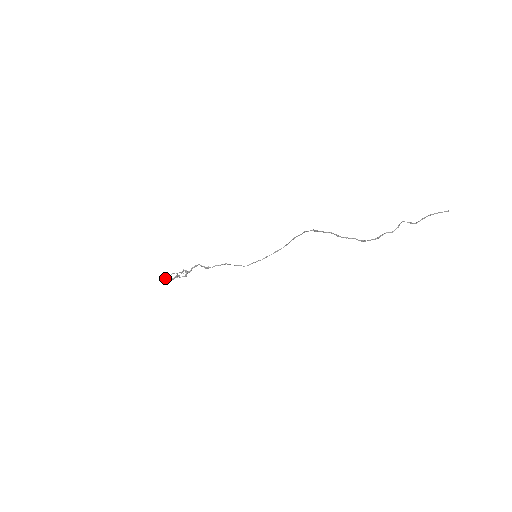
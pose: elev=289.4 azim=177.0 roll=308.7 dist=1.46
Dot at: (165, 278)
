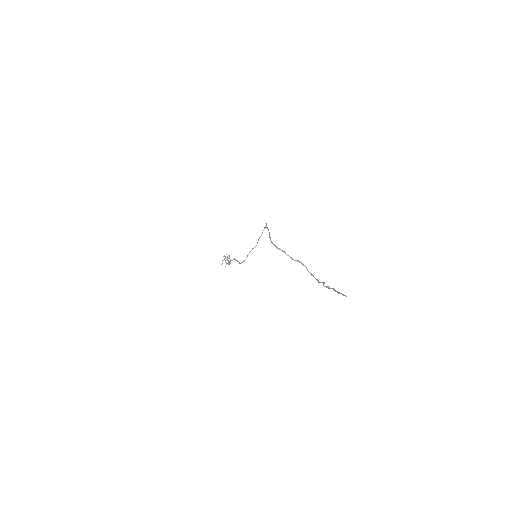
Dot at: (221, 264)
